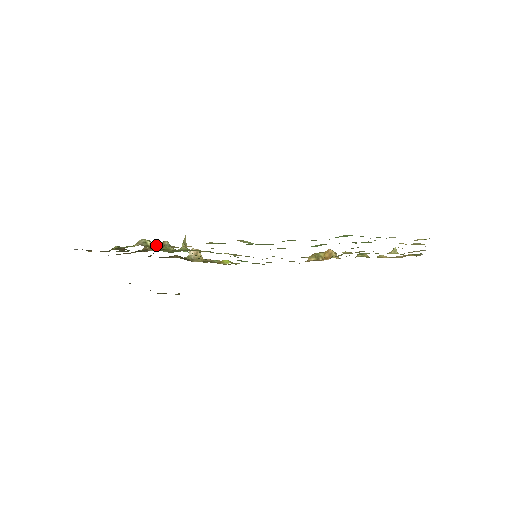
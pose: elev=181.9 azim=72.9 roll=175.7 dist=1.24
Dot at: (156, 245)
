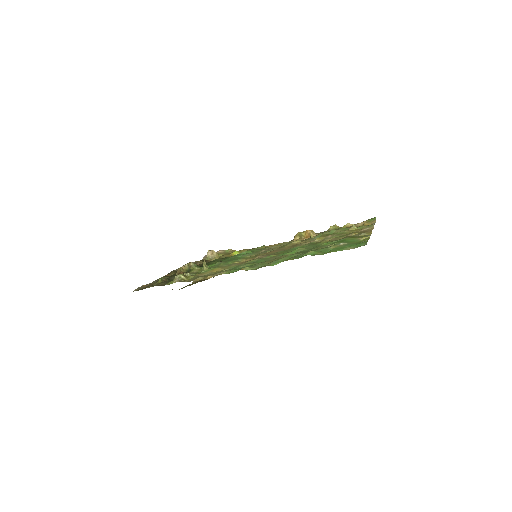
Dot at: (187, 275)
